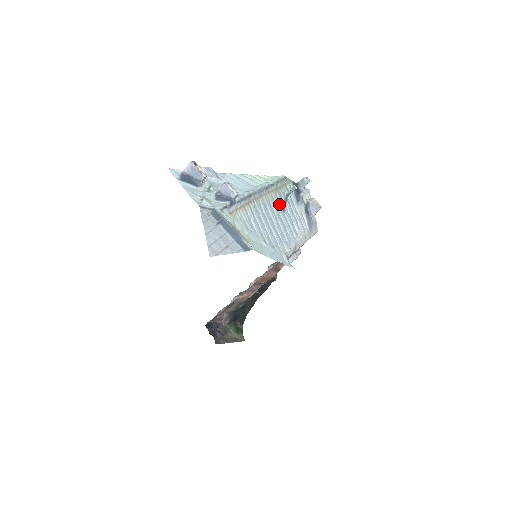
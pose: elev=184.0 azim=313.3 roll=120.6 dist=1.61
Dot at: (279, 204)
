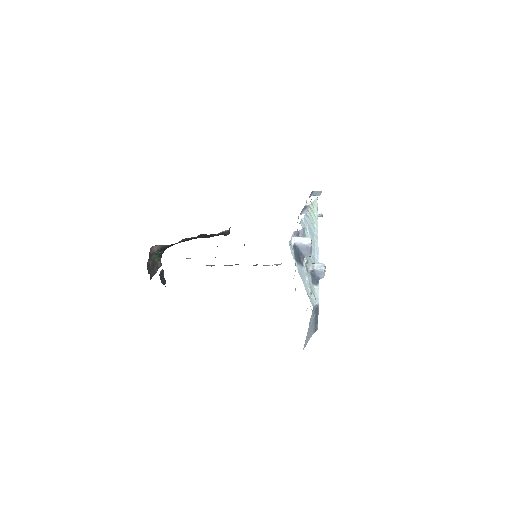
Dot at: occluded
